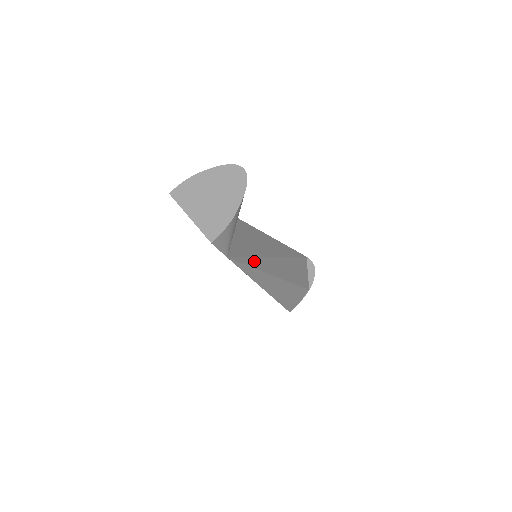
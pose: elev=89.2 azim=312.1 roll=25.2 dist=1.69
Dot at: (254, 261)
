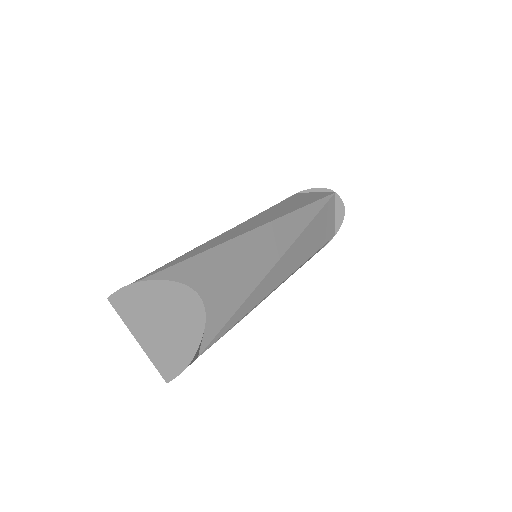
Dot at: (244, 307)
